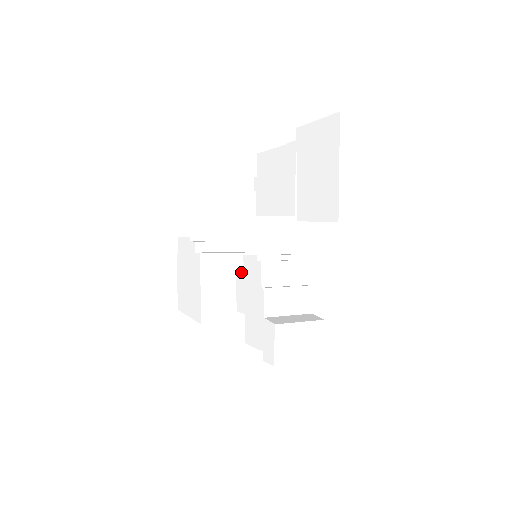
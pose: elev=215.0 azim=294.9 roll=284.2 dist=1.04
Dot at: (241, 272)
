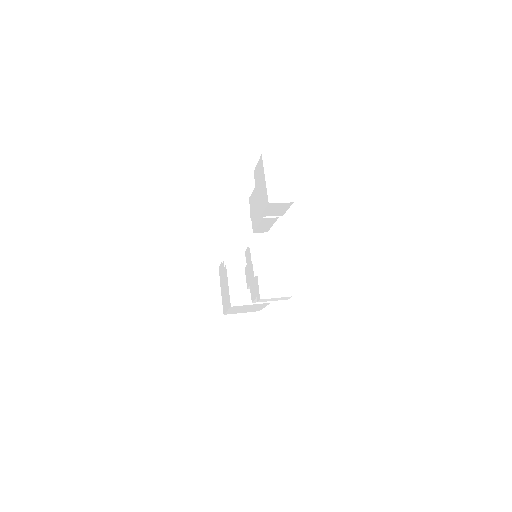
Dot at: occluded
